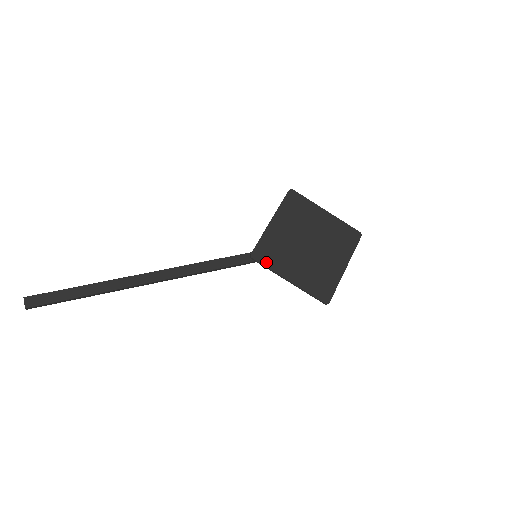
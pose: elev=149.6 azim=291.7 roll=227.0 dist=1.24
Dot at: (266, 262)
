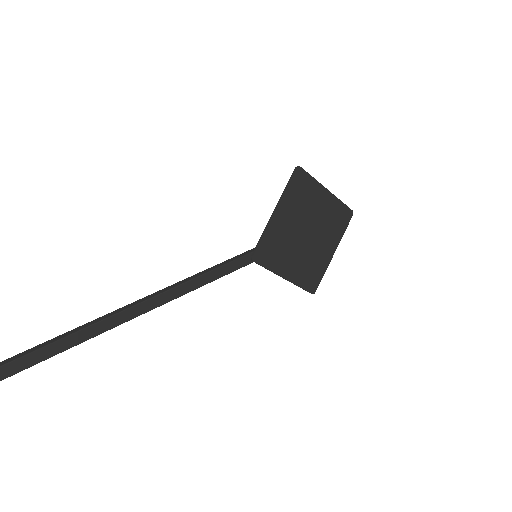
Dot at: (266, 263)
